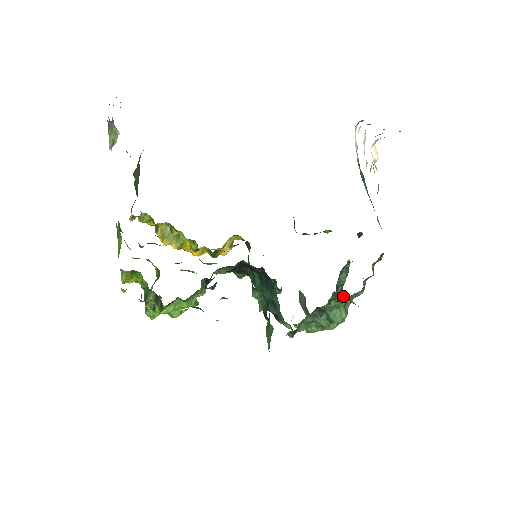
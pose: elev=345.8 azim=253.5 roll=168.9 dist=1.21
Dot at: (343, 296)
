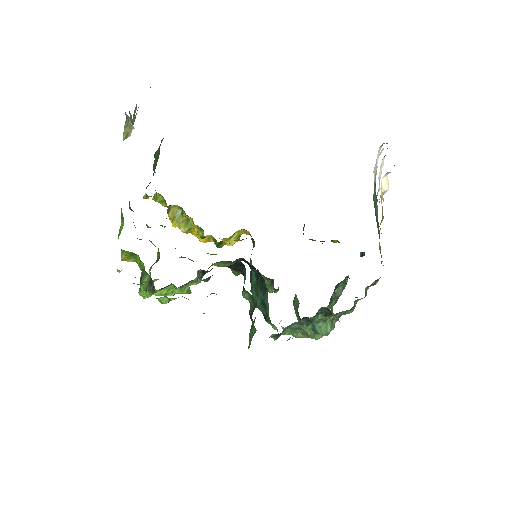
Dot at: (330, 312)
